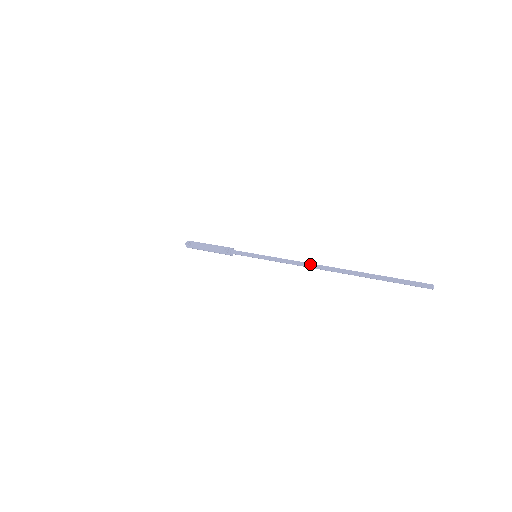
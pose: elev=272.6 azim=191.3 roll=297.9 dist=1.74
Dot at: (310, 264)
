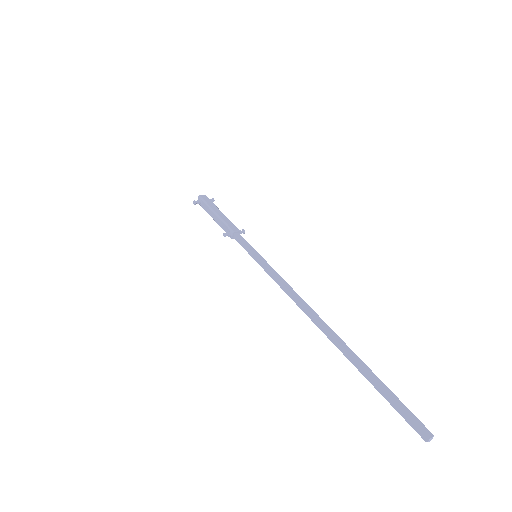
Dot at: (303, 306)
